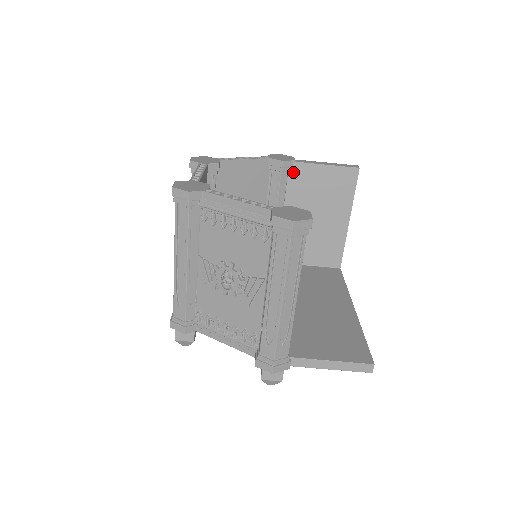
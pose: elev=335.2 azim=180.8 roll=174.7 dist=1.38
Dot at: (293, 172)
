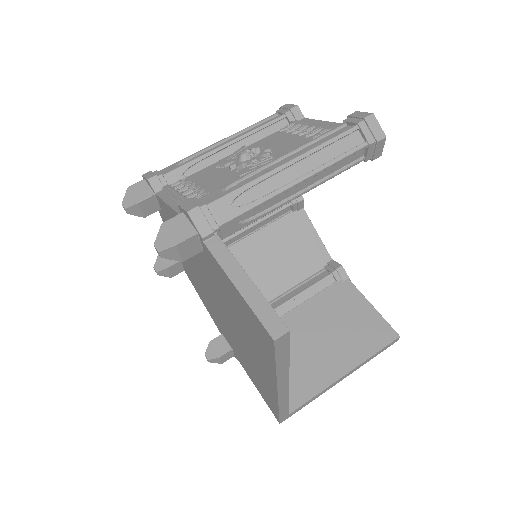
Dot at: (340, 285)
